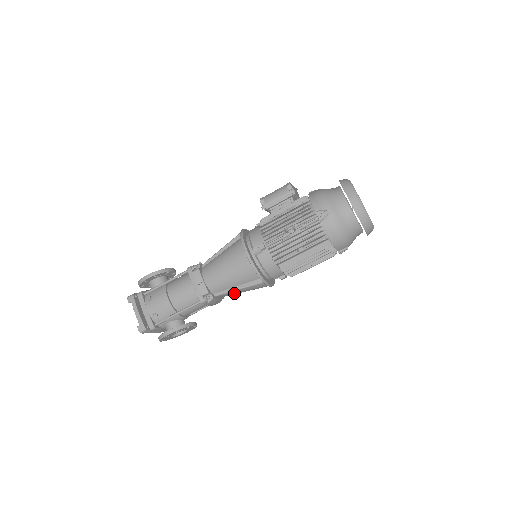
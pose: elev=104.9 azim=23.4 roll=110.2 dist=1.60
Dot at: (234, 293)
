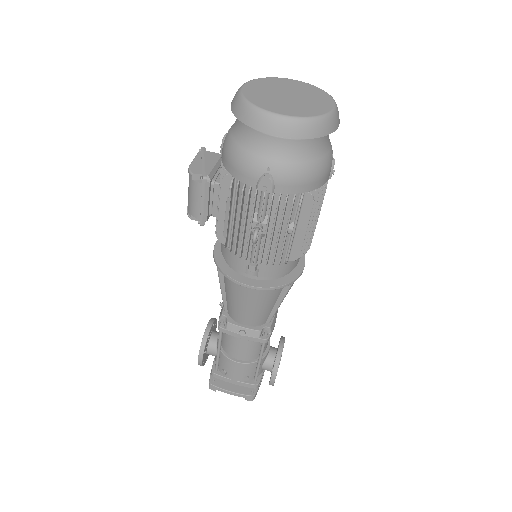
Dot at: occluded
